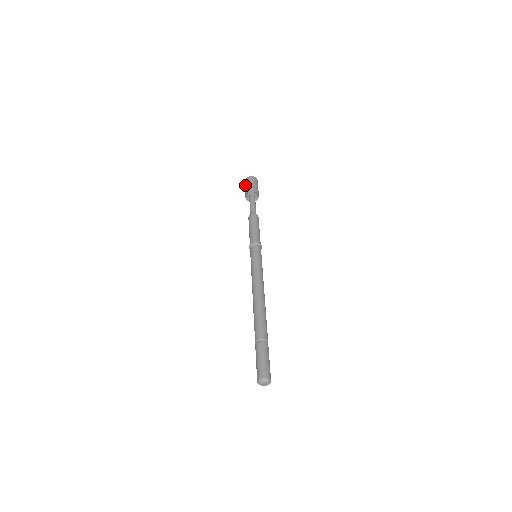
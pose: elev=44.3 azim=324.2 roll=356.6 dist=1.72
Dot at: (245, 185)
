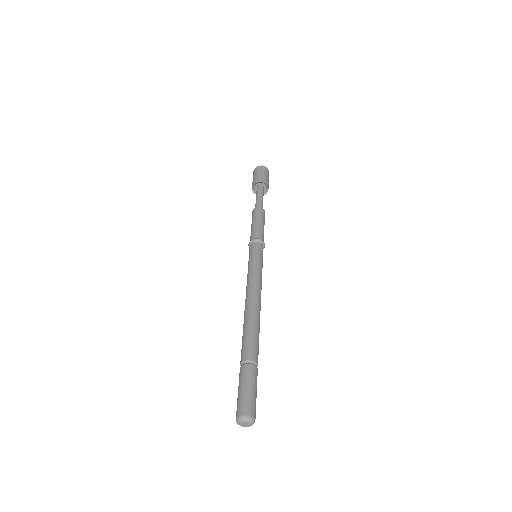
Dot at: (257, 172)
